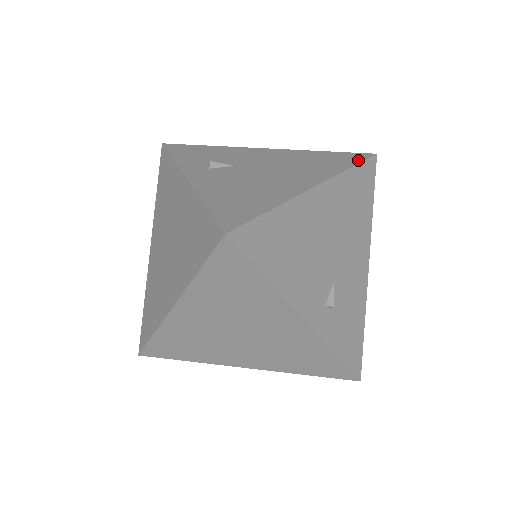
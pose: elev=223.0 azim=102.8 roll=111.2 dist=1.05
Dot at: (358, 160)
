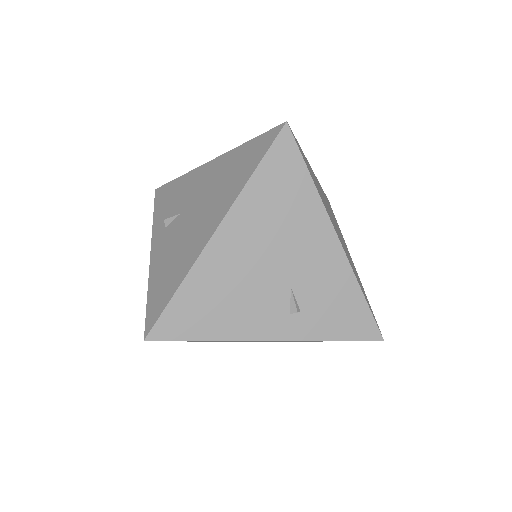
Dot at: (264, 151)
